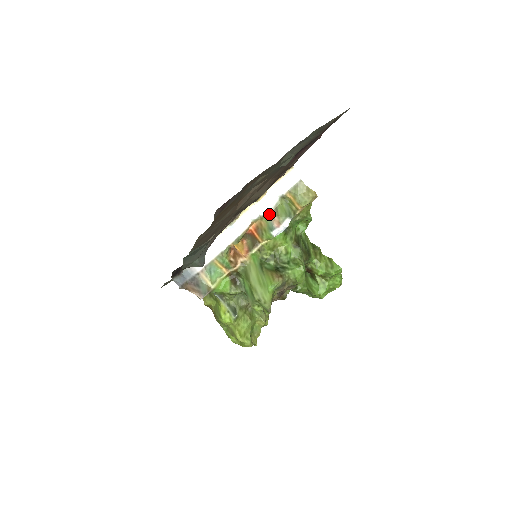
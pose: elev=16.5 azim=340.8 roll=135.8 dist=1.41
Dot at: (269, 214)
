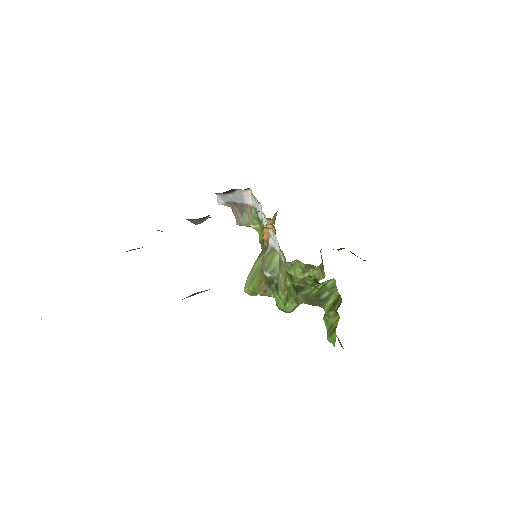
Dot at: (268, 246)
